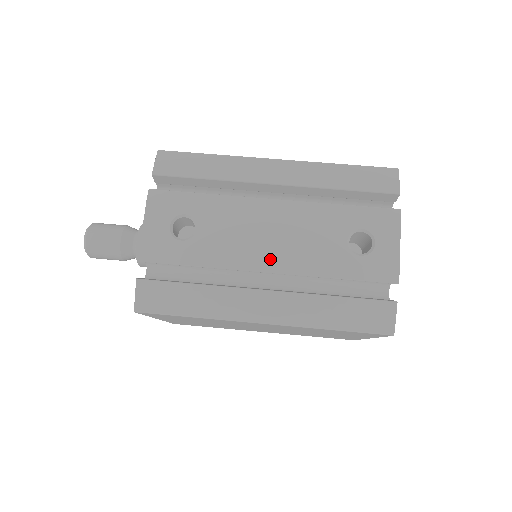
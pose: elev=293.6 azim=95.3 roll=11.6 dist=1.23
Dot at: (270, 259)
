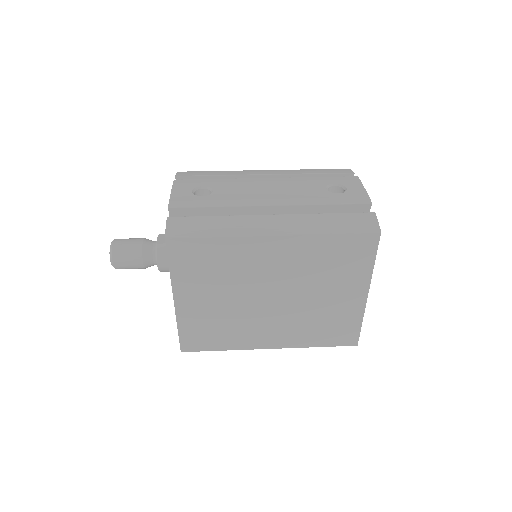
Dot at: (272, 199)
